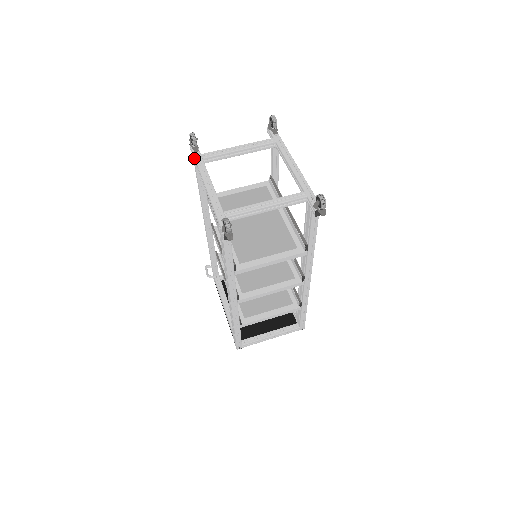
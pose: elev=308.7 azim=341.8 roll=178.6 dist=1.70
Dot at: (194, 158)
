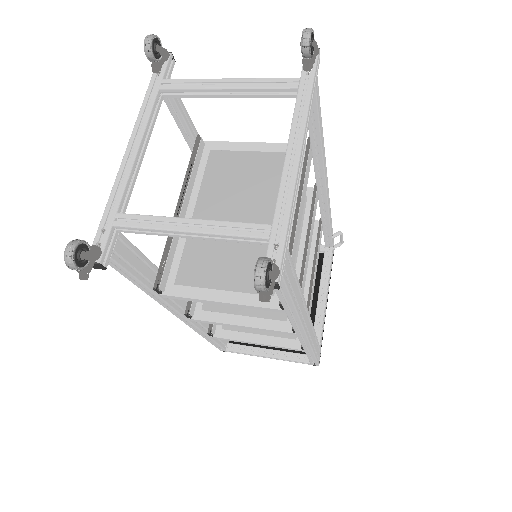
Dot at: (150, 83)
